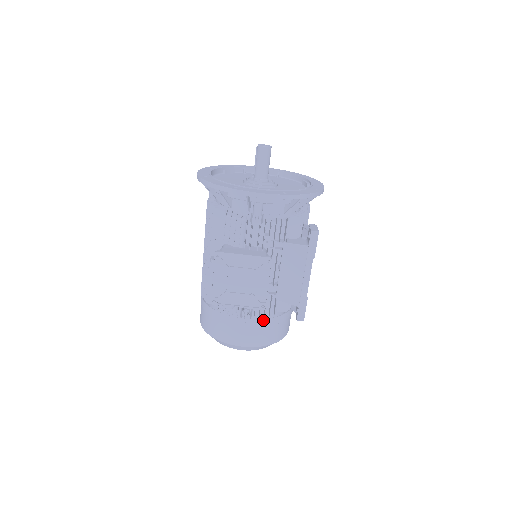
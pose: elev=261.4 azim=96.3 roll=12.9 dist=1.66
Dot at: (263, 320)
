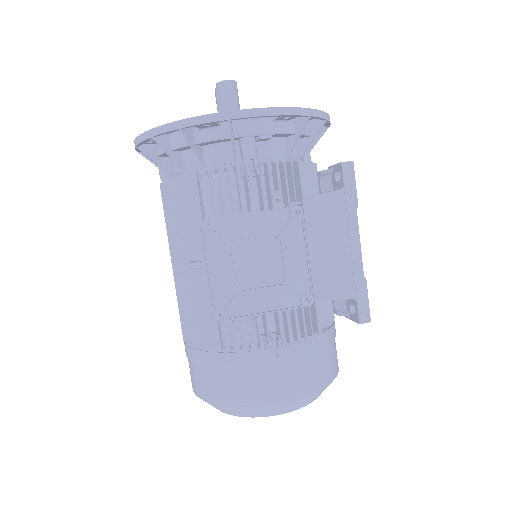
Dot at: (304, 343)
